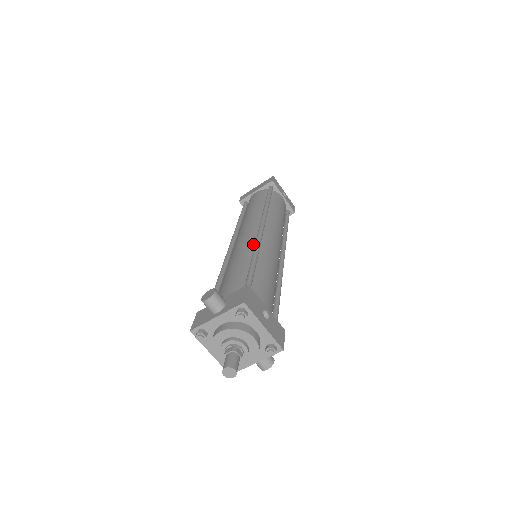
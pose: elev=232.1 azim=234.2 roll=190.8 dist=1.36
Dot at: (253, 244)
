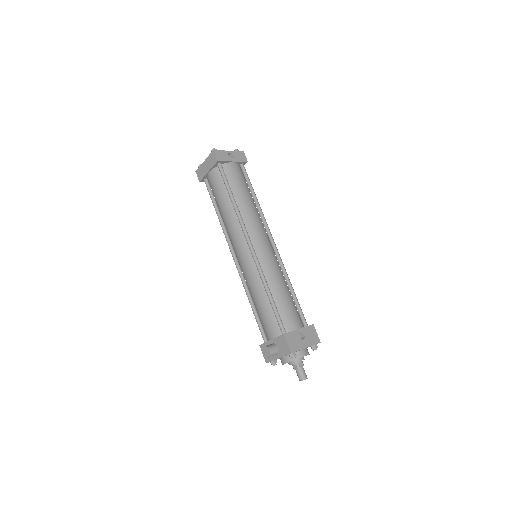
Dot at: (255, 268)
